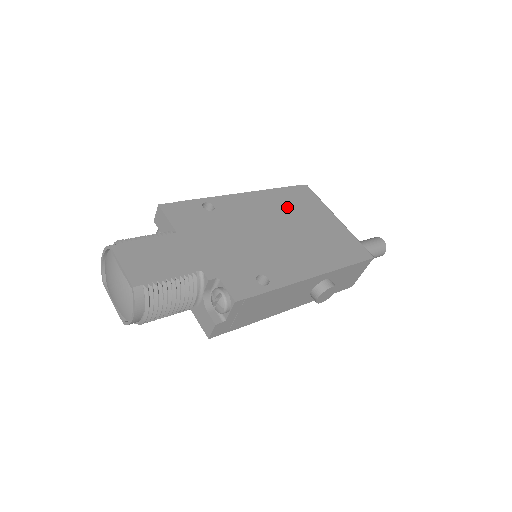
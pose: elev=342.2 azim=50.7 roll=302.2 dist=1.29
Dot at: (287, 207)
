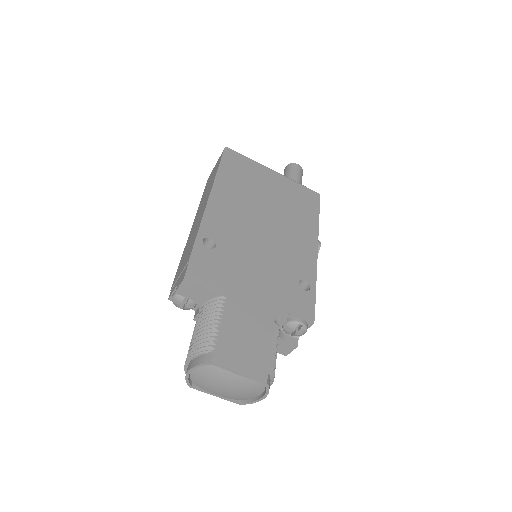
Dot at: (243, 189)
